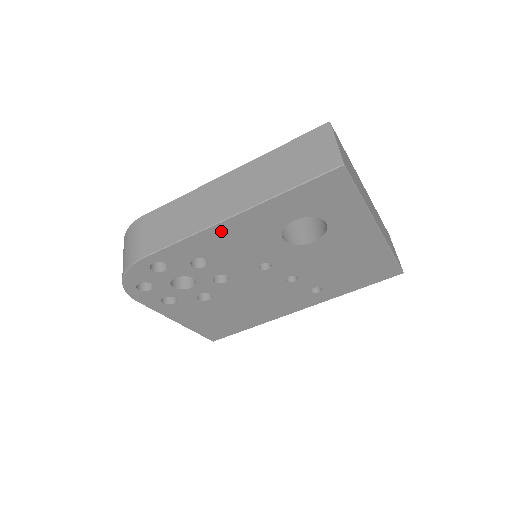
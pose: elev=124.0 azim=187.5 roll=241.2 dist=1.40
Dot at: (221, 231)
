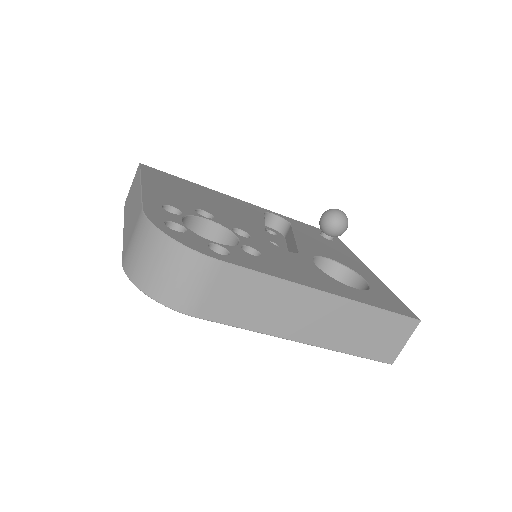
Dot at: occluded
